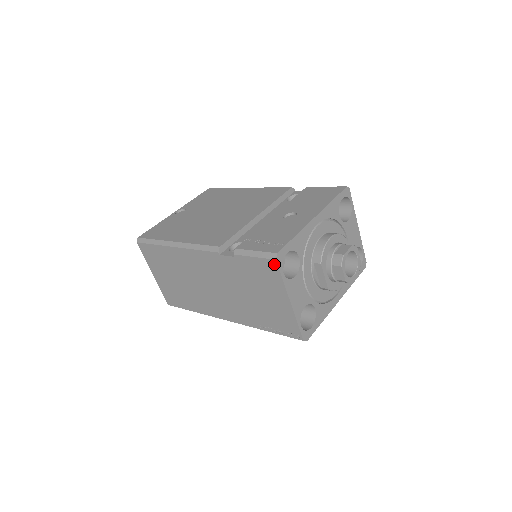
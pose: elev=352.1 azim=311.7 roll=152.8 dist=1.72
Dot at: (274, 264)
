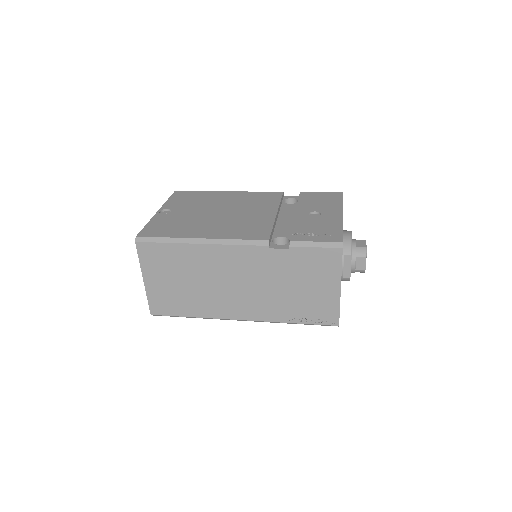
Dot at: (338, 253)
